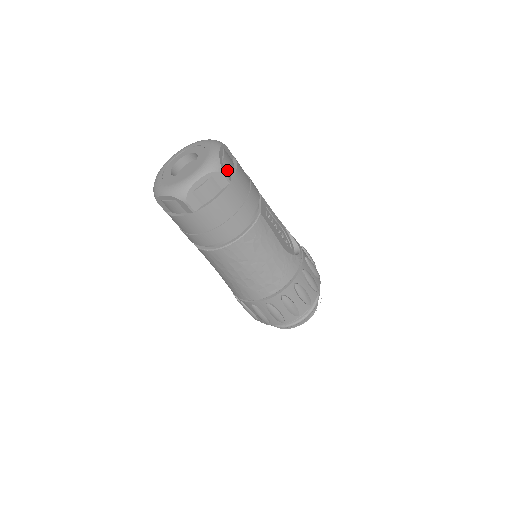
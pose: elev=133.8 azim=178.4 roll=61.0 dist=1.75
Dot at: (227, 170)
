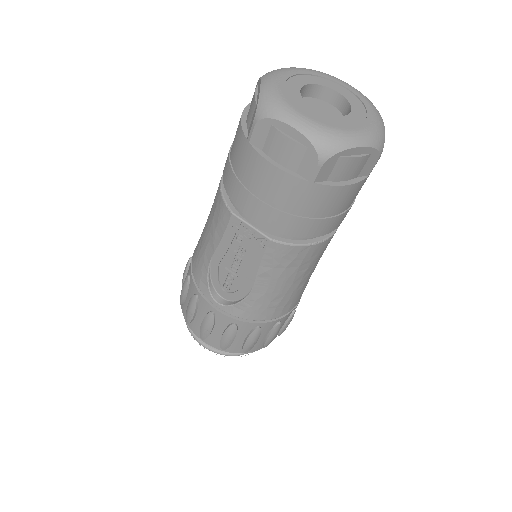
Dot at: occluded
